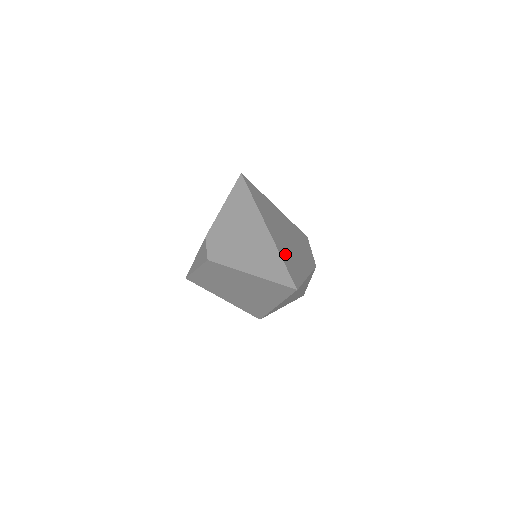
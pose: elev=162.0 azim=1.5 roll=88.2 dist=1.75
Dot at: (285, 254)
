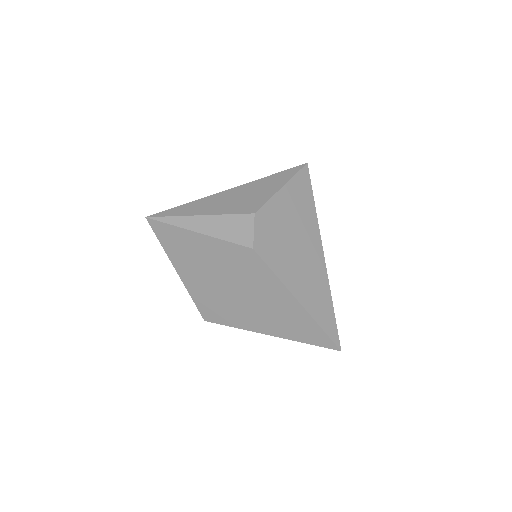
Dot at: occluded
